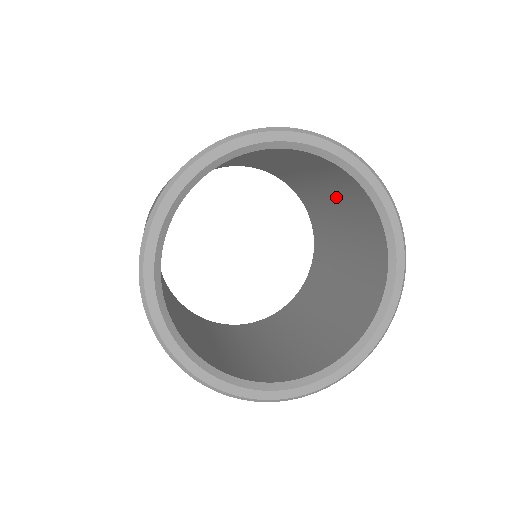
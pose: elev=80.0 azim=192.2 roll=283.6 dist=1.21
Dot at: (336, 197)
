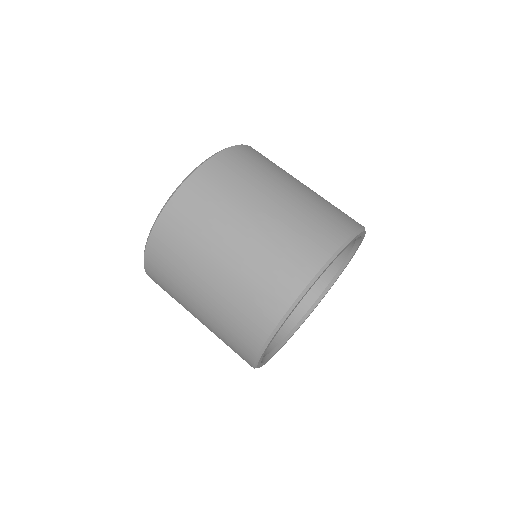
Dot at: occluded
